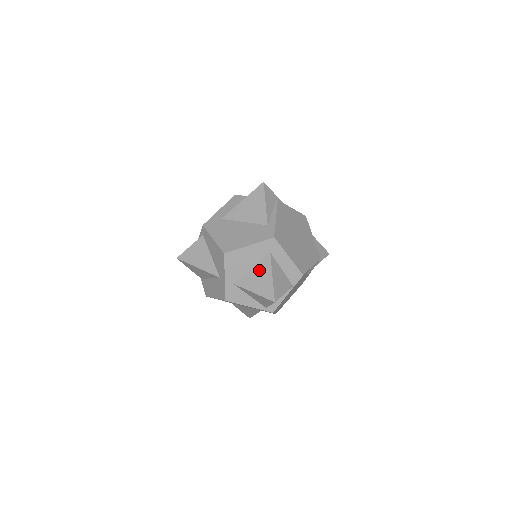
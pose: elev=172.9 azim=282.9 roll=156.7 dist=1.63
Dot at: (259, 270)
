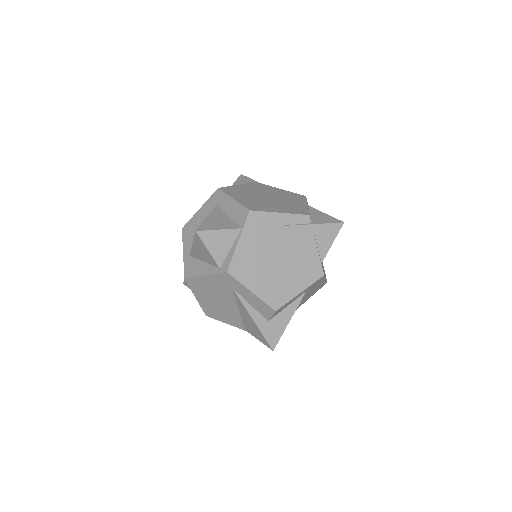
Dot at: occluded
